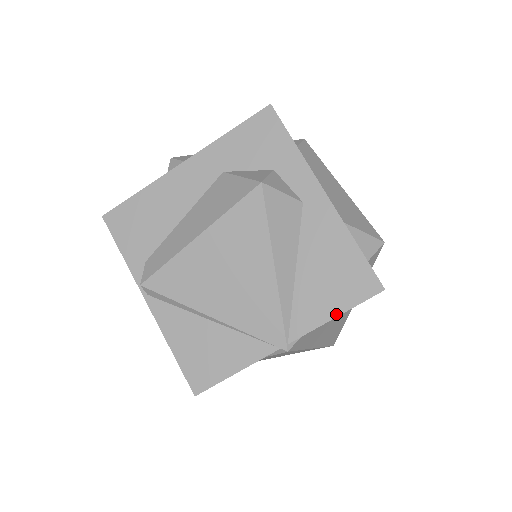
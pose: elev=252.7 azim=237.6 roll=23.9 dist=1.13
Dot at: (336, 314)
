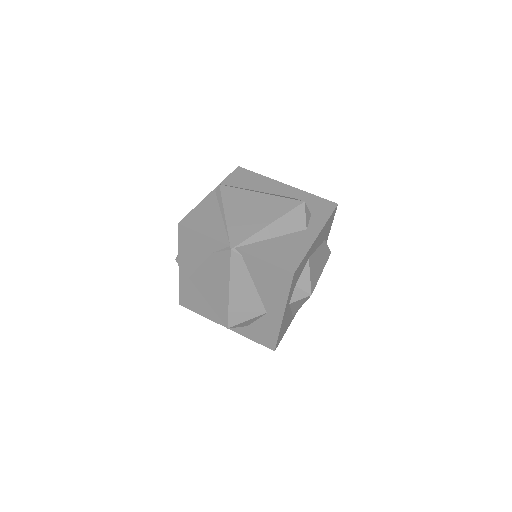
Dot at: (266, 260)
